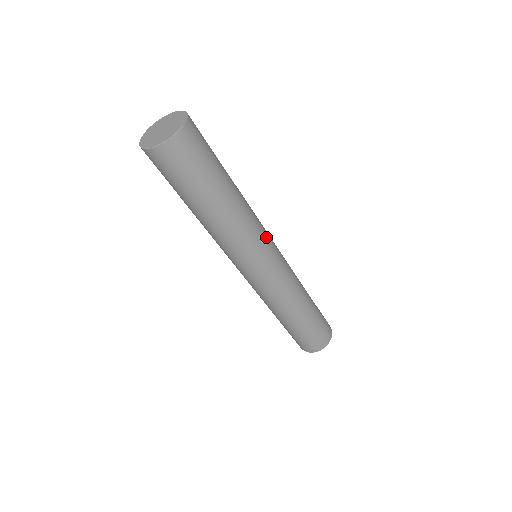
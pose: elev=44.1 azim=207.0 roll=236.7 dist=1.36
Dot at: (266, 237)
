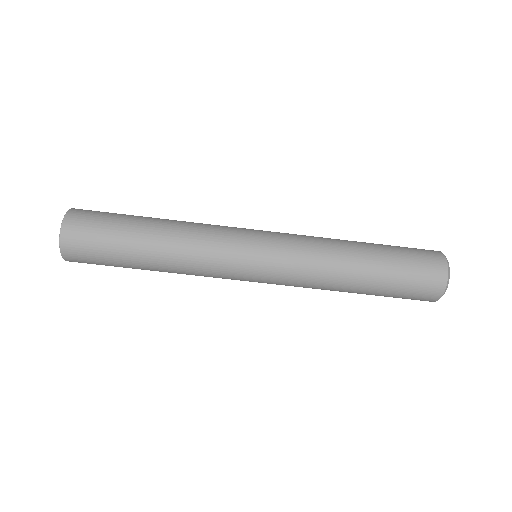
Dot at: (233, 230)
